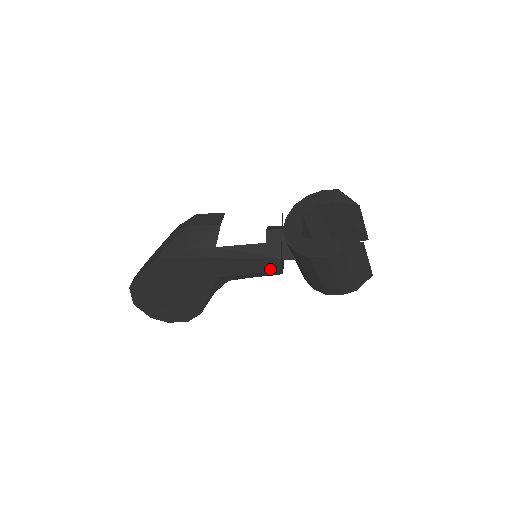
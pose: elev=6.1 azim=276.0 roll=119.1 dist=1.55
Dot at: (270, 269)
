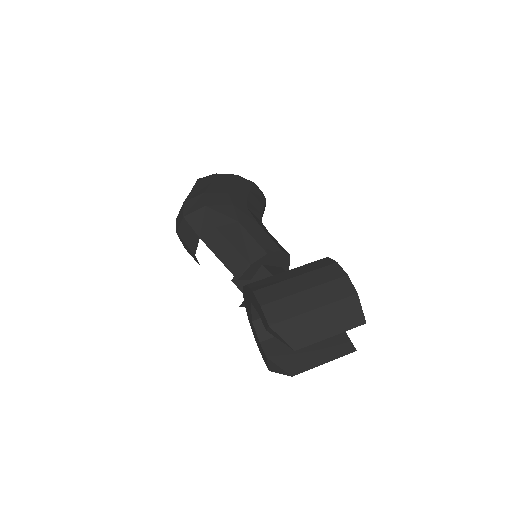
Dot at: occluded
